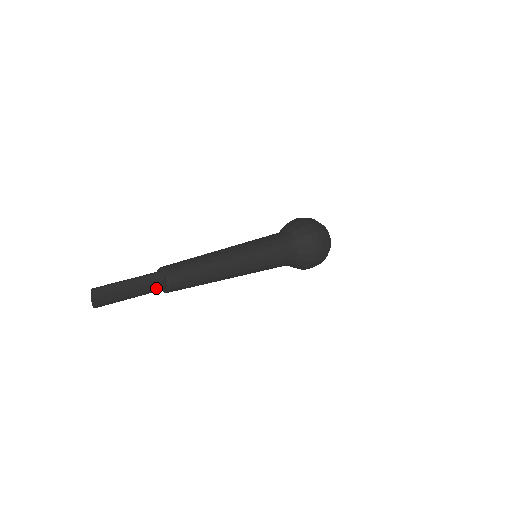
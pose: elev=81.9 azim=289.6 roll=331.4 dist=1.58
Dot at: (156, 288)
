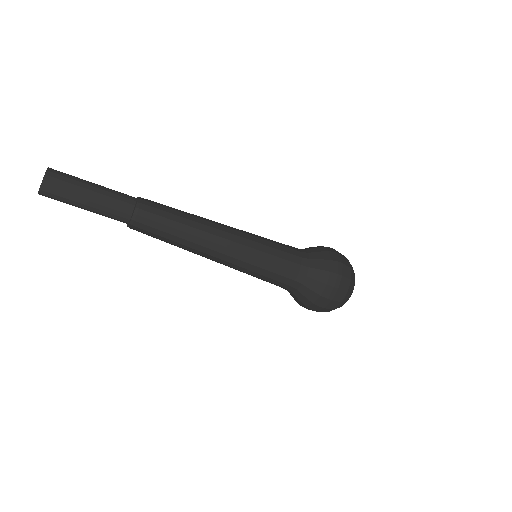
Dot at: (121, 211)
